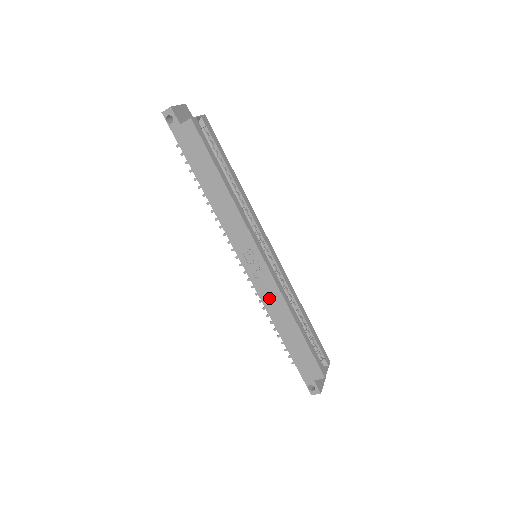
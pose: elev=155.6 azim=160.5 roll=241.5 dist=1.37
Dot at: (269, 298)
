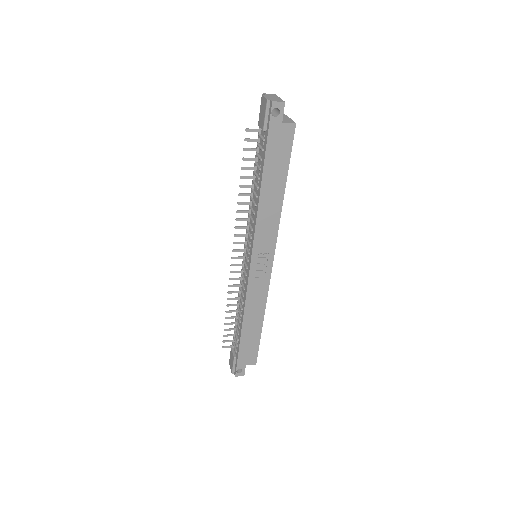
Dot at: (254, 296)
